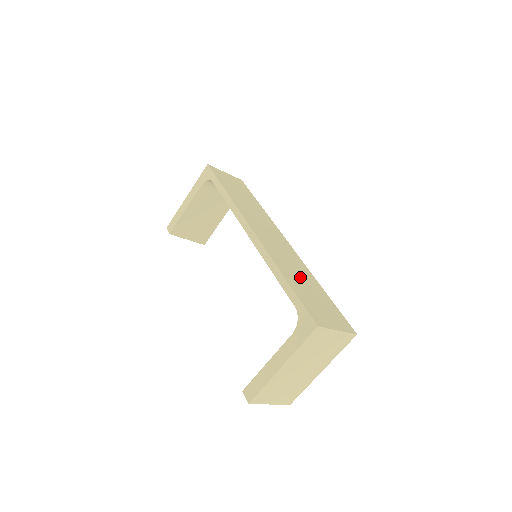
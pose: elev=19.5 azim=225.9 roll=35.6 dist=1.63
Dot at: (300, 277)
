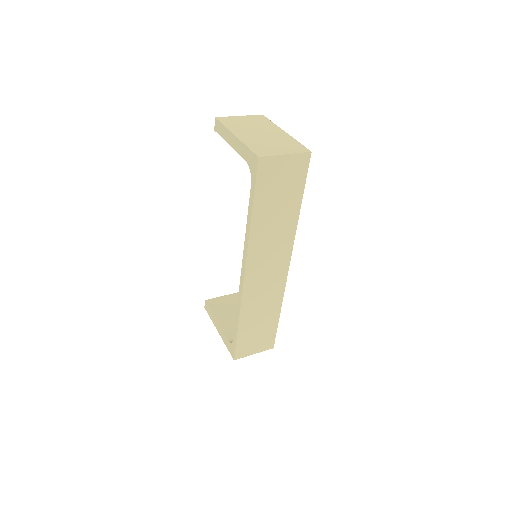
Dot at: (260, 315)
